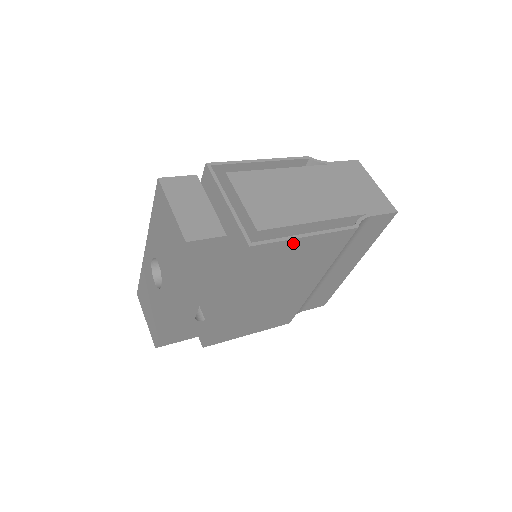
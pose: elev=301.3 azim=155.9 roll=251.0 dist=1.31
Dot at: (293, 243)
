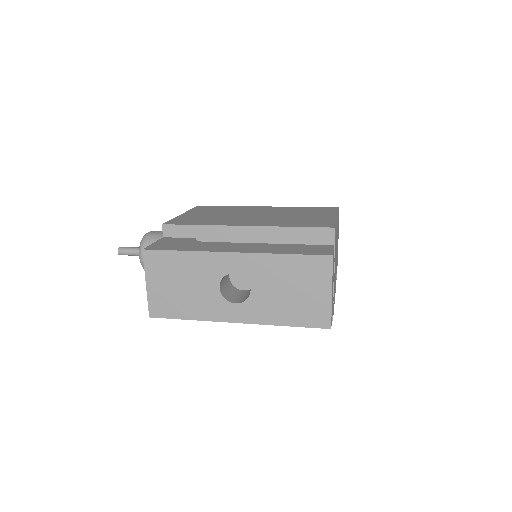
Dot at: occluded
